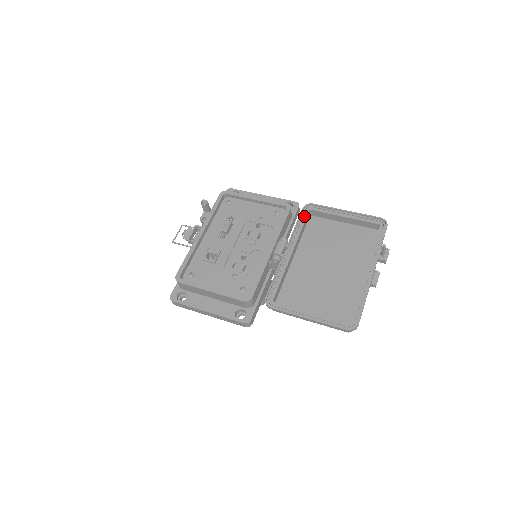
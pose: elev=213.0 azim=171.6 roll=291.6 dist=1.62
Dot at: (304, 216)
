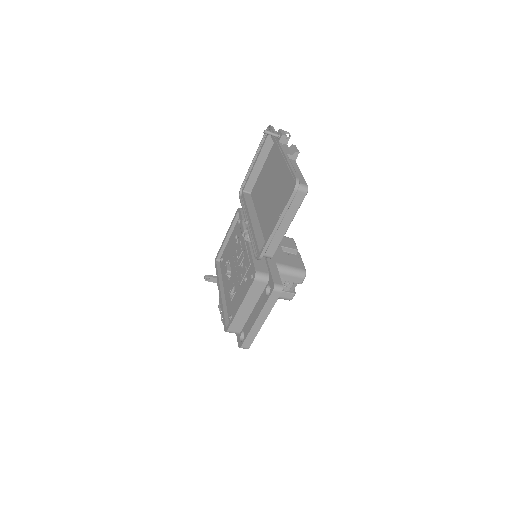
Dot at: (243, 198)
